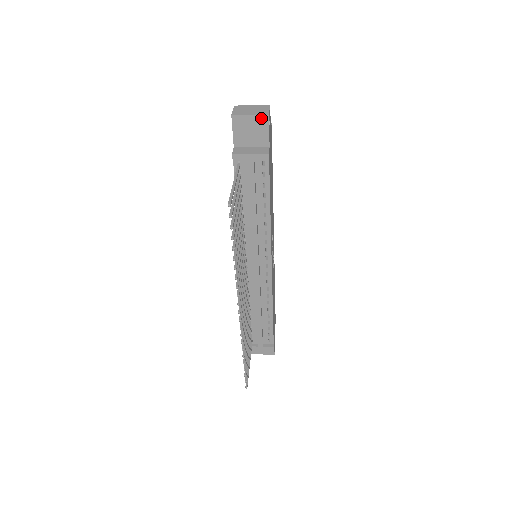
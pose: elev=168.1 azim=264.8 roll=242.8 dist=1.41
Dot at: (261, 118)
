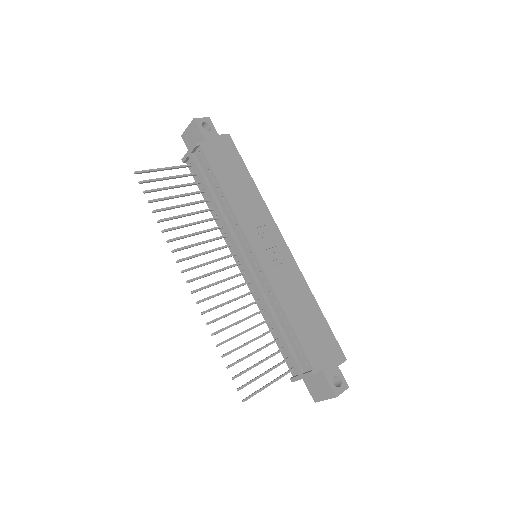
Dot at: (192, 124)
